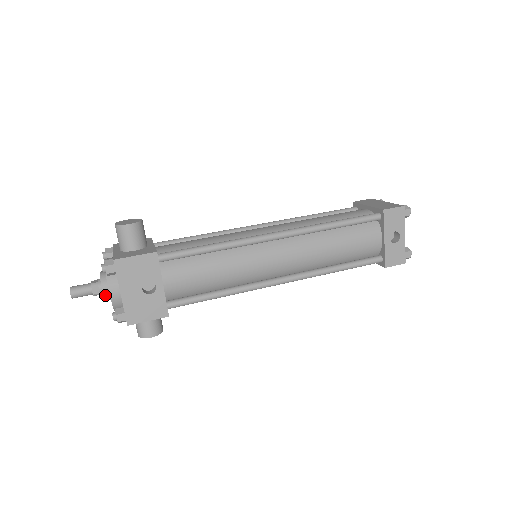
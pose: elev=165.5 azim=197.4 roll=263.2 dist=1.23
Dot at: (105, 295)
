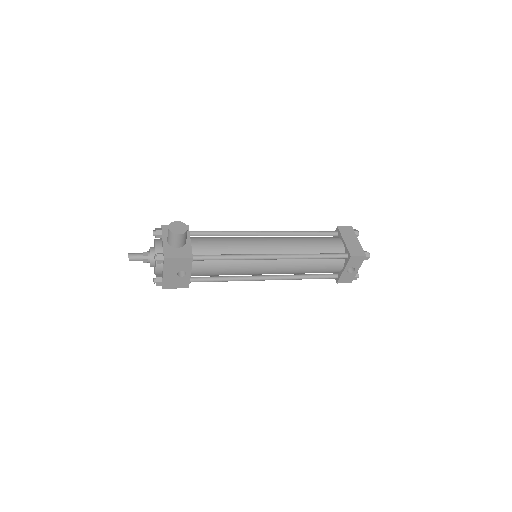
Dot at: (151, 266)
